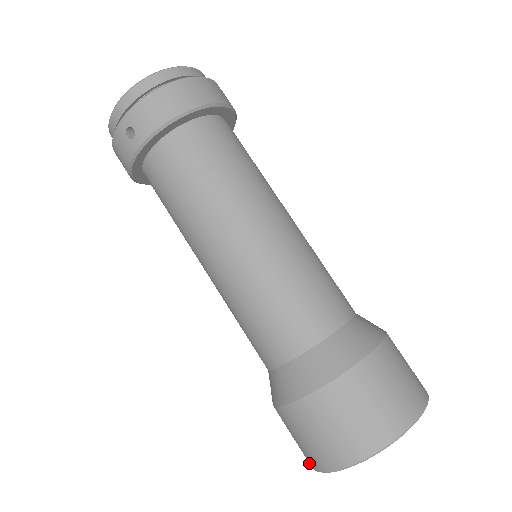
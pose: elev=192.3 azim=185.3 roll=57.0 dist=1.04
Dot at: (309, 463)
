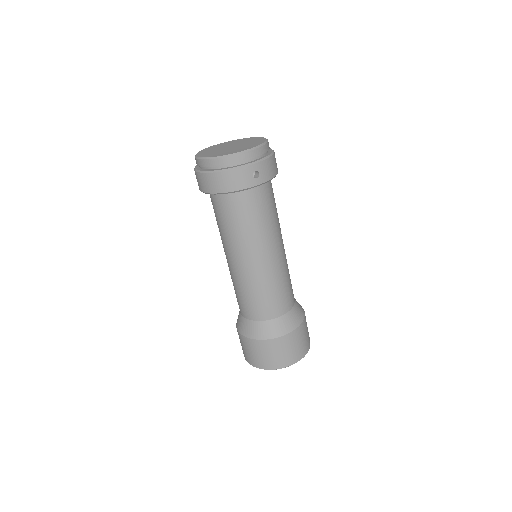
Dot at: occluded
